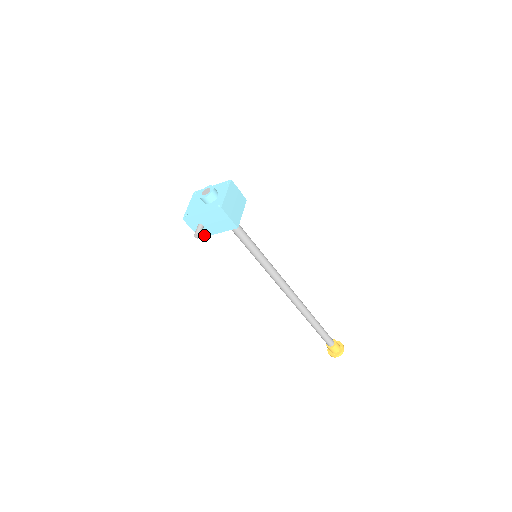
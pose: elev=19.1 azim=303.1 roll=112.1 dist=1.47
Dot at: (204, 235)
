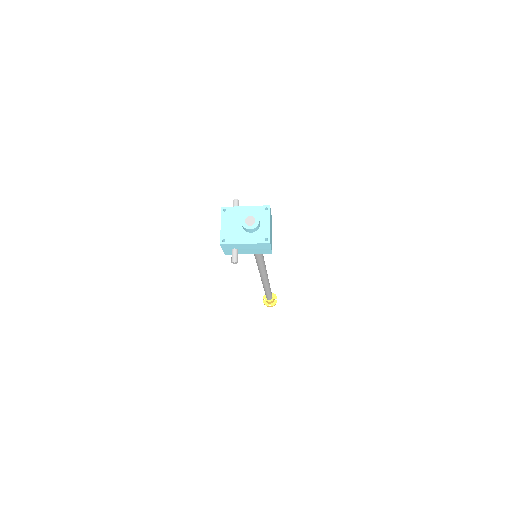
Dot at: (231, 254)
